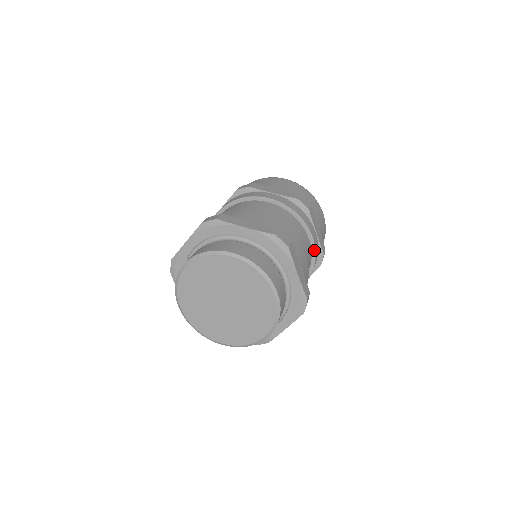
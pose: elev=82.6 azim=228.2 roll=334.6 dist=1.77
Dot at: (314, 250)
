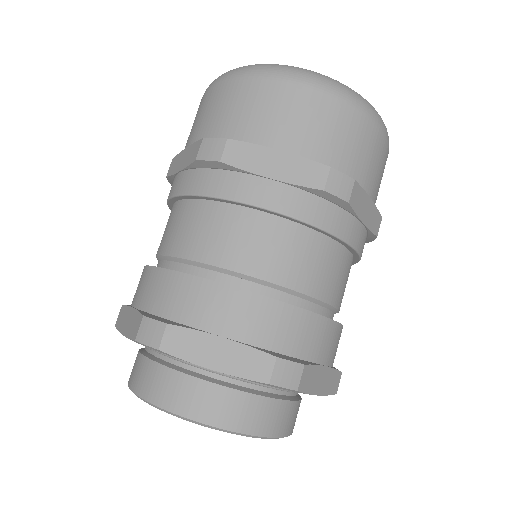
Dot at: (357, 256)
